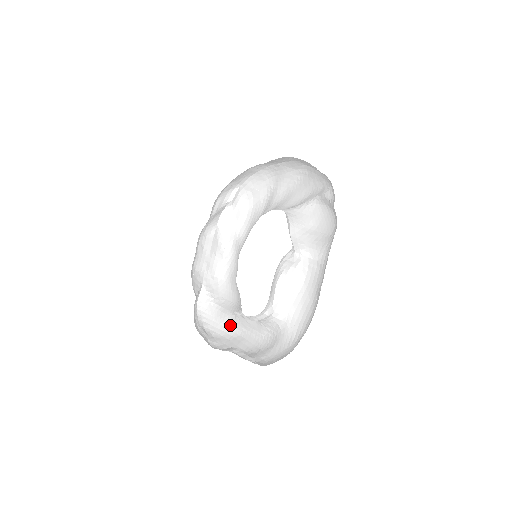
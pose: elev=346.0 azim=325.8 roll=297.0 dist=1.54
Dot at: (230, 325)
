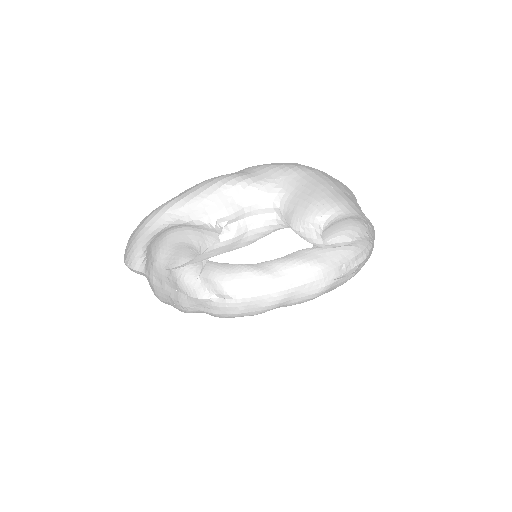
Dot at: (166, 269)
